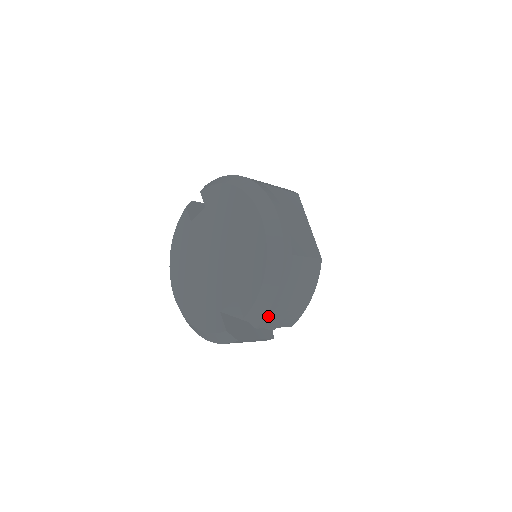
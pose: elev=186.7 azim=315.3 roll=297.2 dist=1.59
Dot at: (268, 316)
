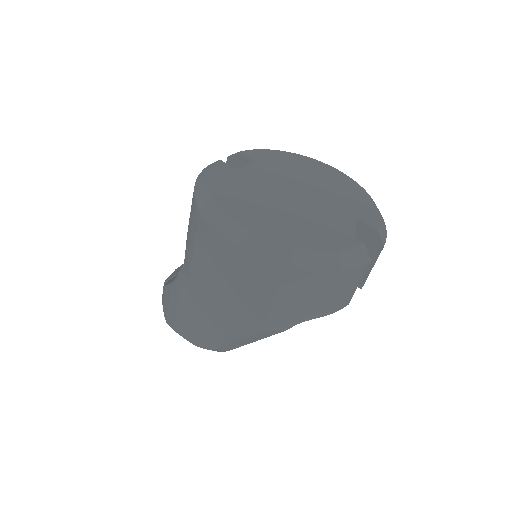
Dot at: occluded
